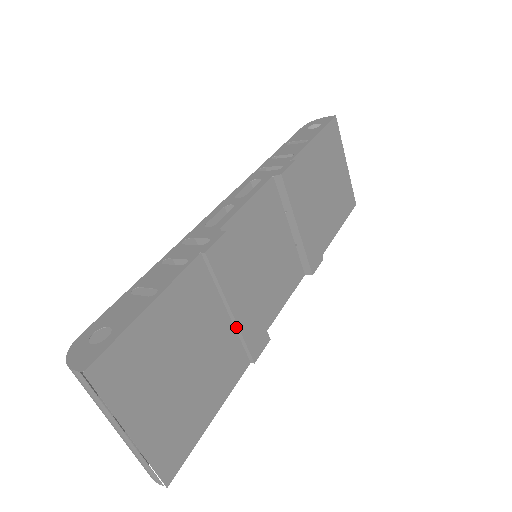
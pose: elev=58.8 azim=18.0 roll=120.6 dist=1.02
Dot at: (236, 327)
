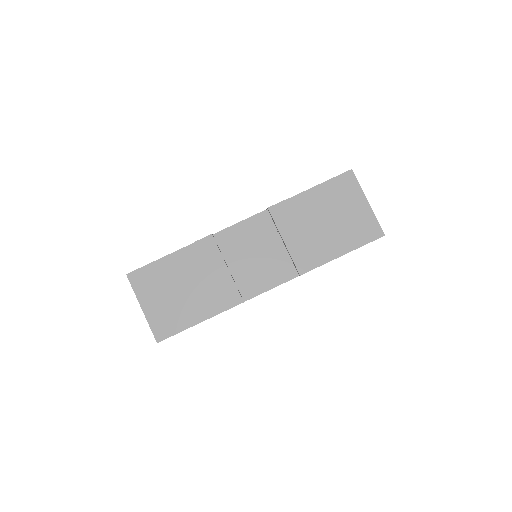
Dot at: (215, 285)
